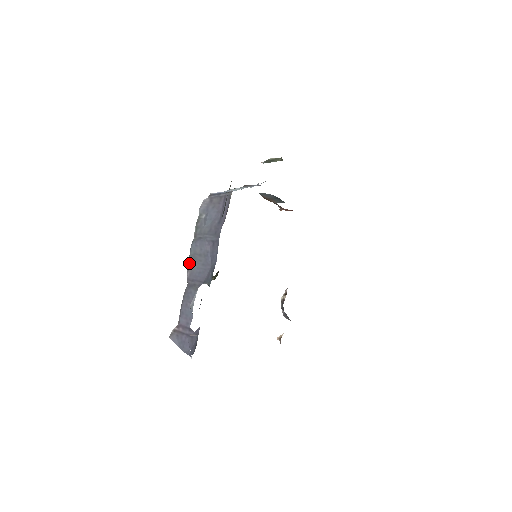
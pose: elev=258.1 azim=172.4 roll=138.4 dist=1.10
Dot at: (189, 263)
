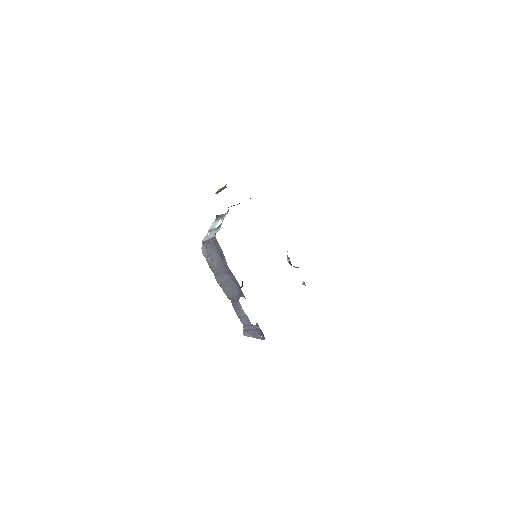
Dot at: occluded
